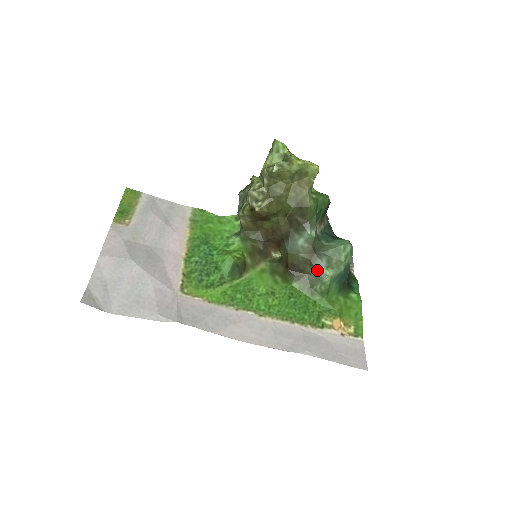
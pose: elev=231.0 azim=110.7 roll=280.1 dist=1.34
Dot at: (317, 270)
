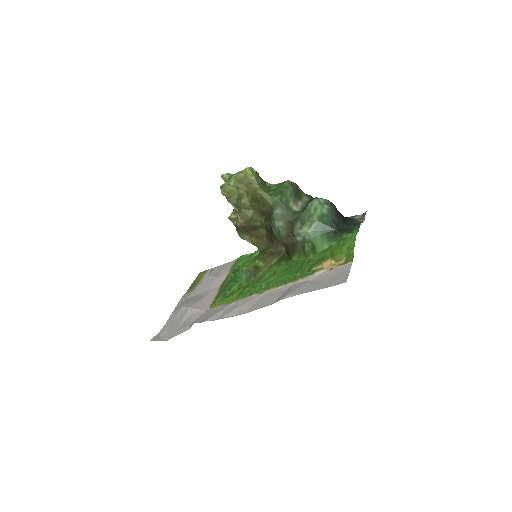
Dot at: (297, 235)
